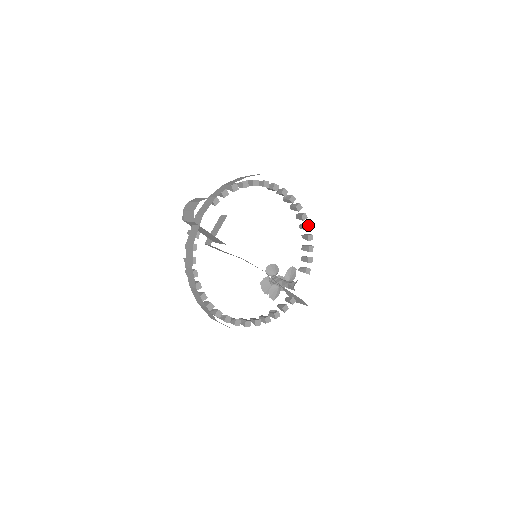
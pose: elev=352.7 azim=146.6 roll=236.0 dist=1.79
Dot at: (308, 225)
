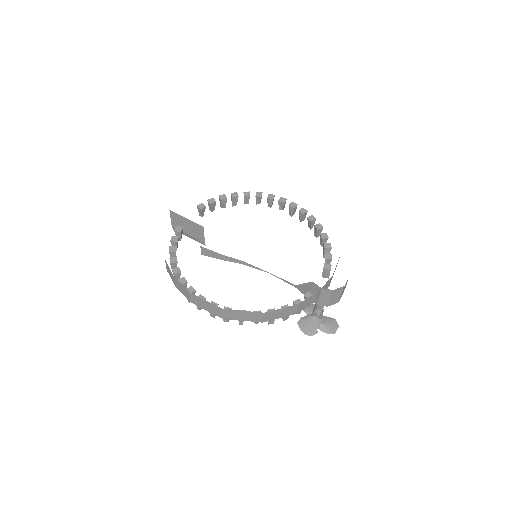
Dot at: (318, 225)
